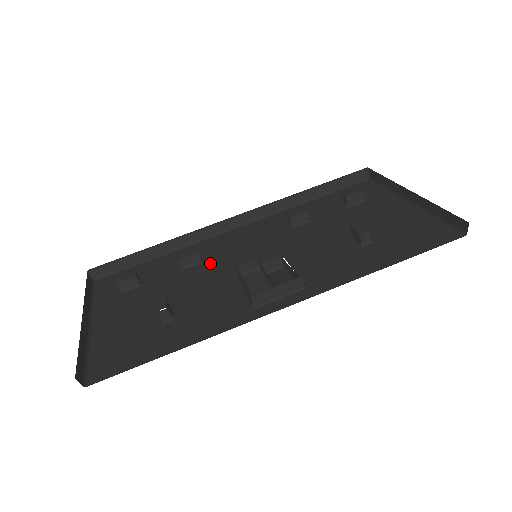
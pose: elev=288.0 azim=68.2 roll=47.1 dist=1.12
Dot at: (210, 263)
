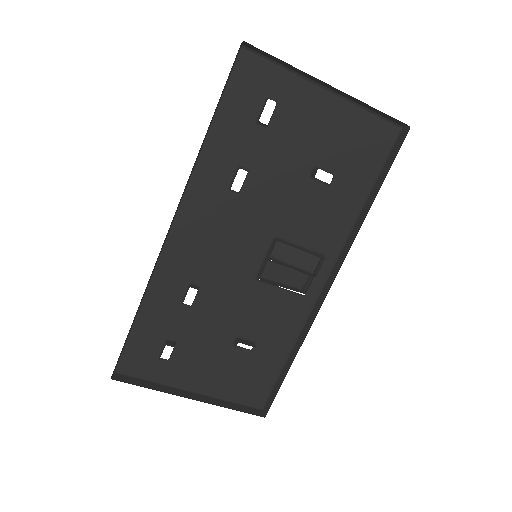
Dot at: (210, 282)
